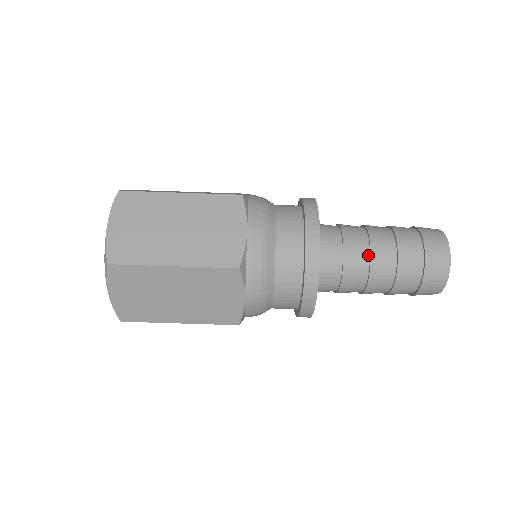
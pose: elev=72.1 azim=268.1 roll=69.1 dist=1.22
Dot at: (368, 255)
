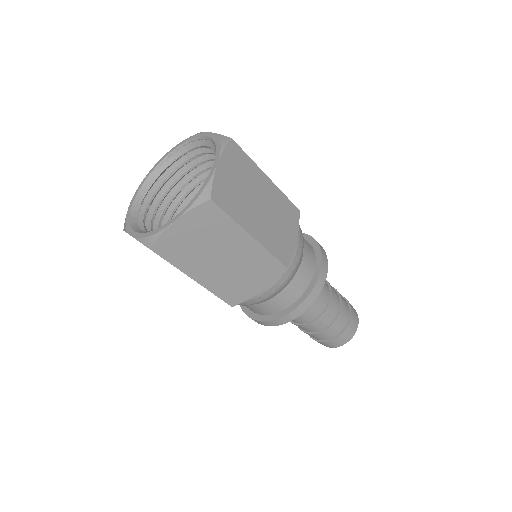
Dot at: (308, 321)
